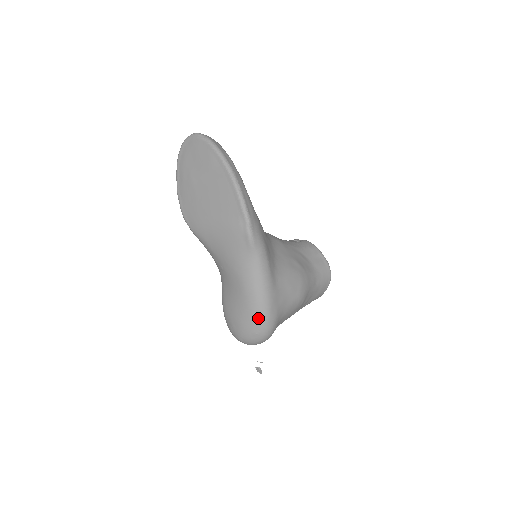
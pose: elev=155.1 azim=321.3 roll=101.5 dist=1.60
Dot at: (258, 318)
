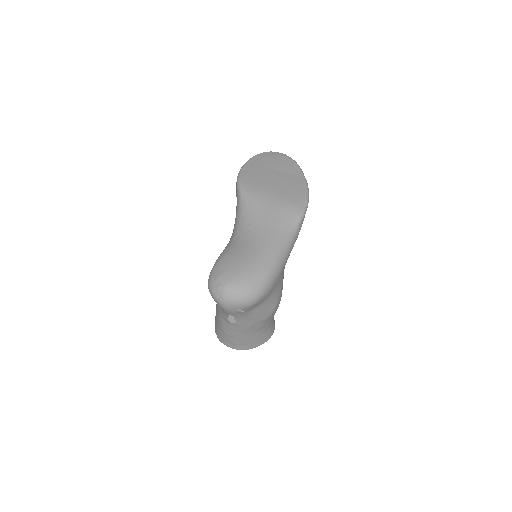
Dot at: (265, 274)
